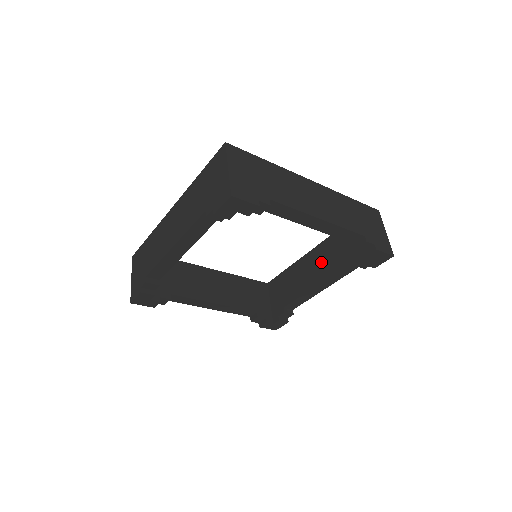
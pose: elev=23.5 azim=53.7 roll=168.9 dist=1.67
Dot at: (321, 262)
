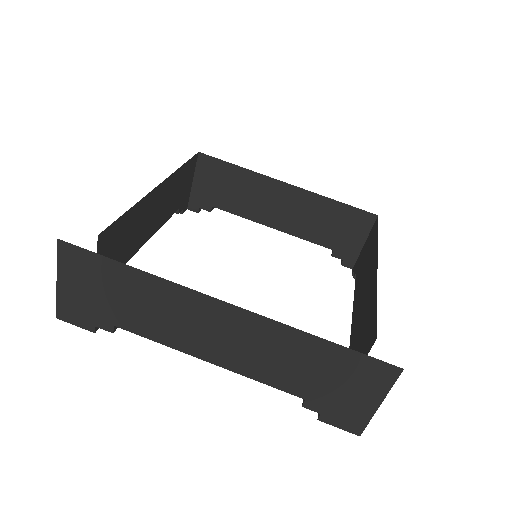
Dot at: (296, 213)
